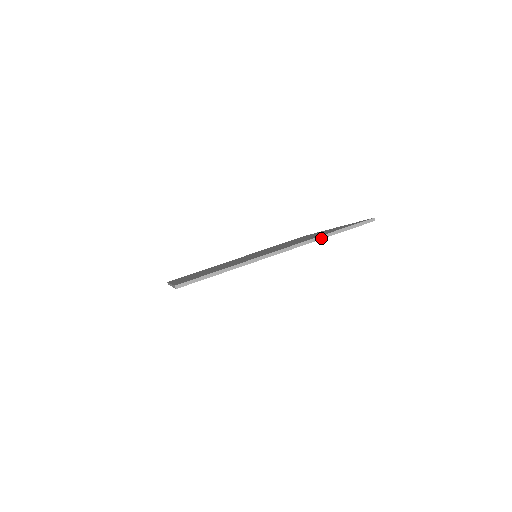
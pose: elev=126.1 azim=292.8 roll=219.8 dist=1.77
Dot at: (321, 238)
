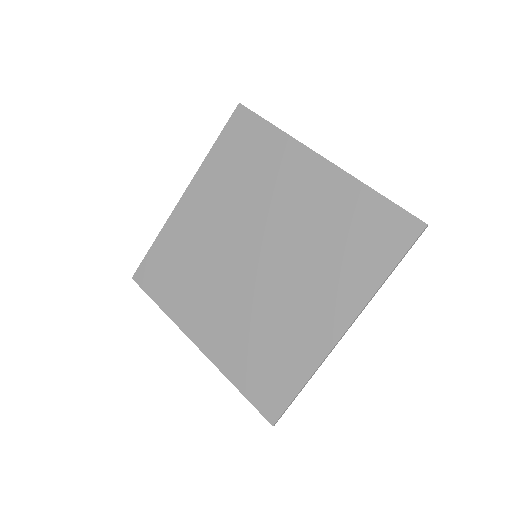
Dot at: occluded
